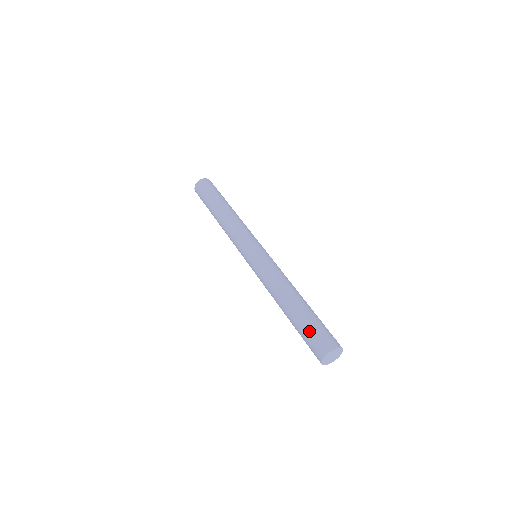
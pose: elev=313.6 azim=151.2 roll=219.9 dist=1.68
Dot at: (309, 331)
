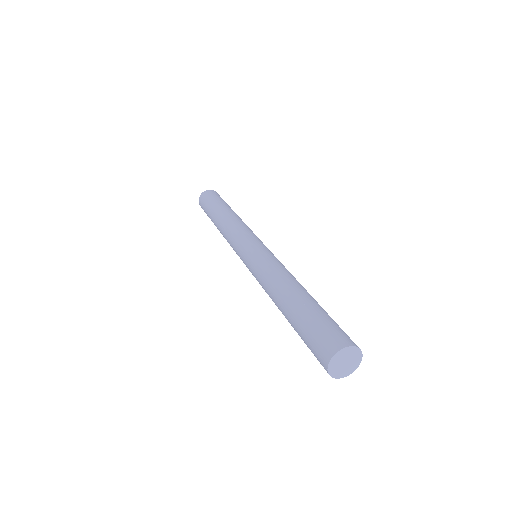
Dot at: (307, 333)
